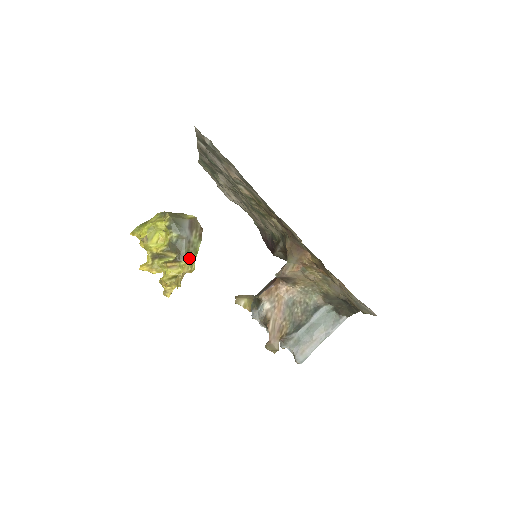
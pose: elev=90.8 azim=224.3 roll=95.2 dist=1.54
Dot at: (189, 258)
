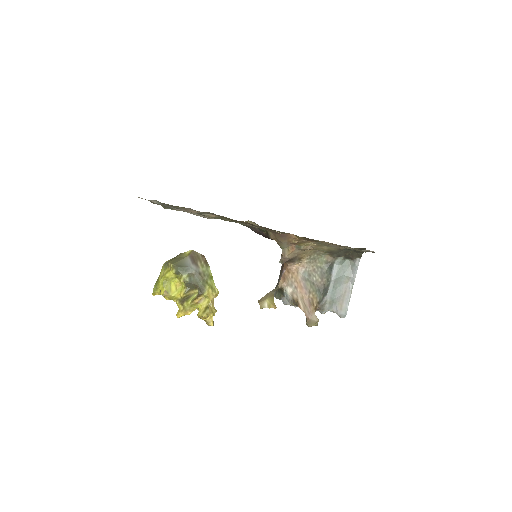
Dot at: (208, 286)
